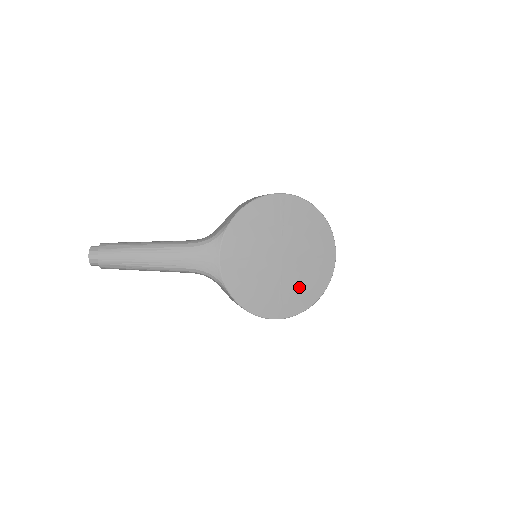
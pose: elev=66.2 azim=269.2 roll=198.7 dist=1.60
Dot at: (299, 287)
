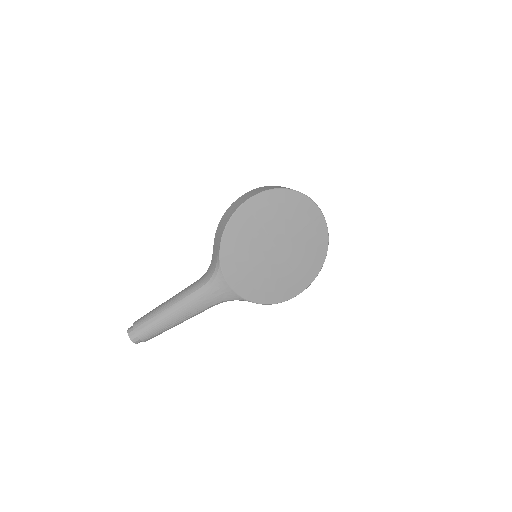
Dot at: (306, 258)
